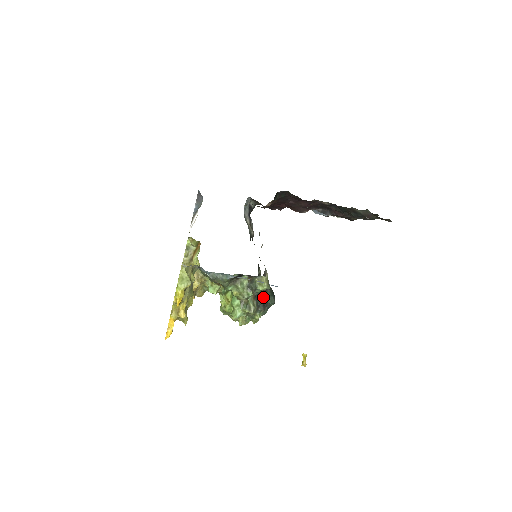
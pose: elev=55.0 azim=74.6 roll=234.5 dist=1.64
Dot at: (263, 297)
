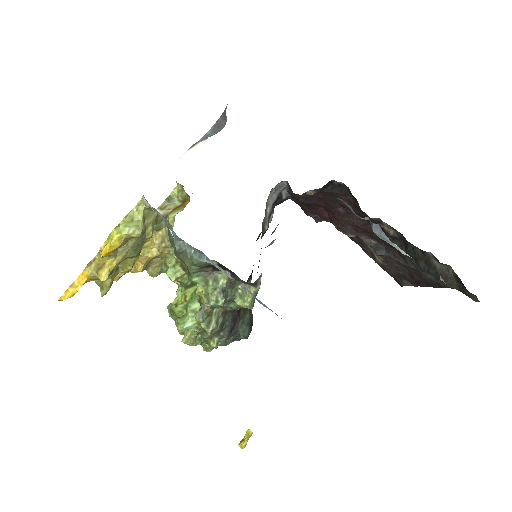
Dot at: (236, 320)
